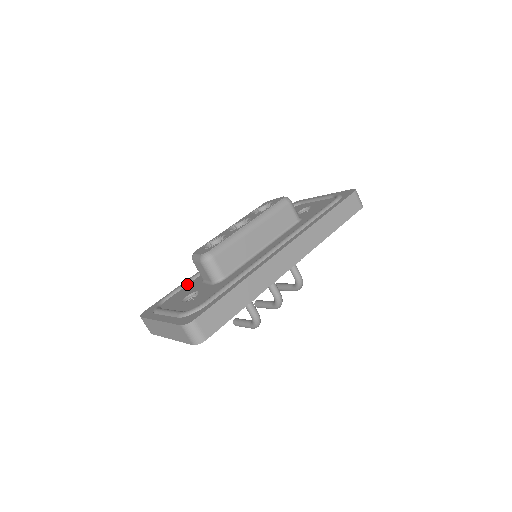
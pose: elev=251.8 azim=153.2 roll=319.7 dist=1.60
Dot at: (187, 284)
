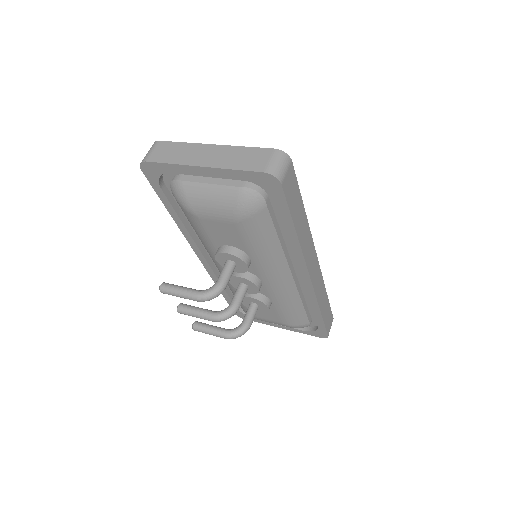
Dot at: occluded
